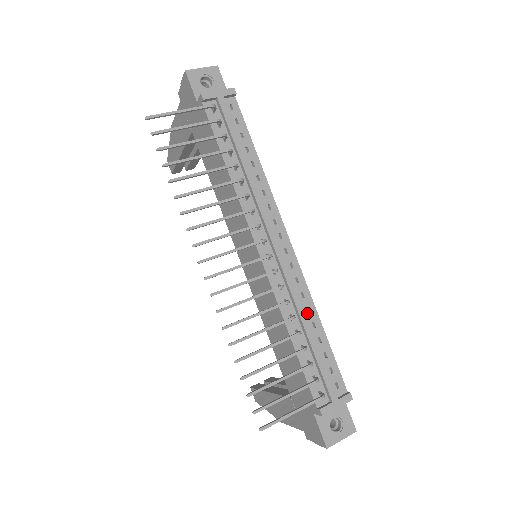
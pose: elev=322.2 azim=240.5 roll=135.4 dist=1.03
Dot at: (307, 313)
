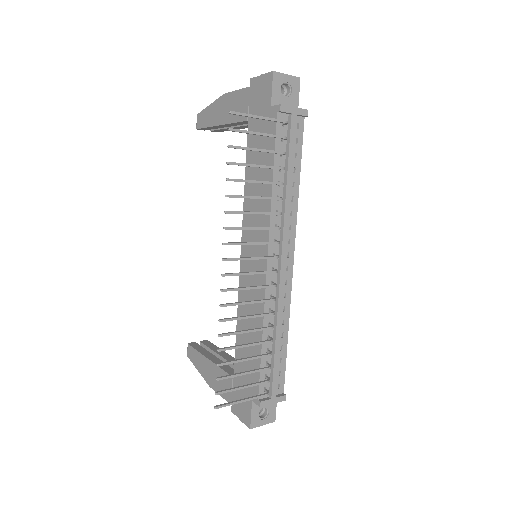
Dot at: (281, 324)
